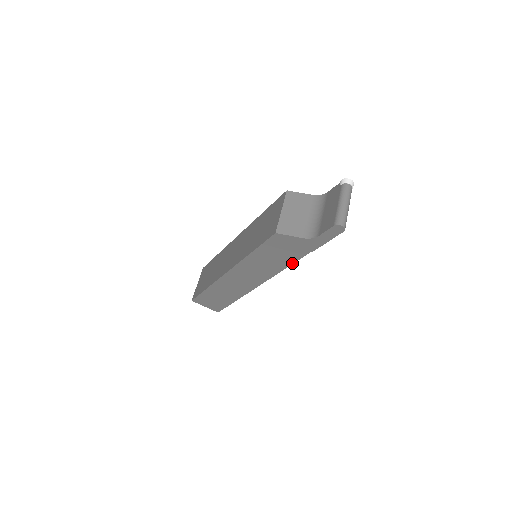
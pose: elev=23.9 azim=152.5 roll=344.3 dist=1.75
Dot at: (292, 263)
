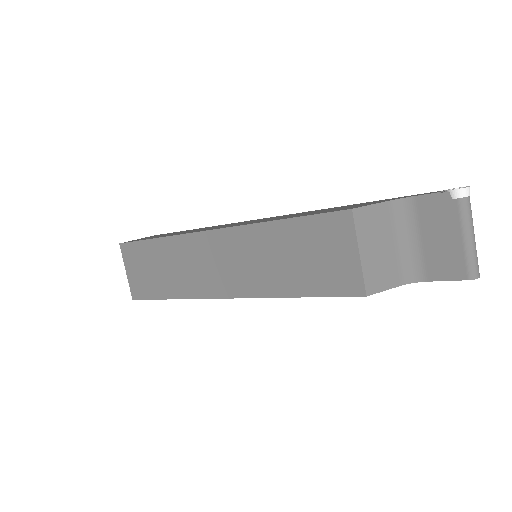
Dot at: occluded
